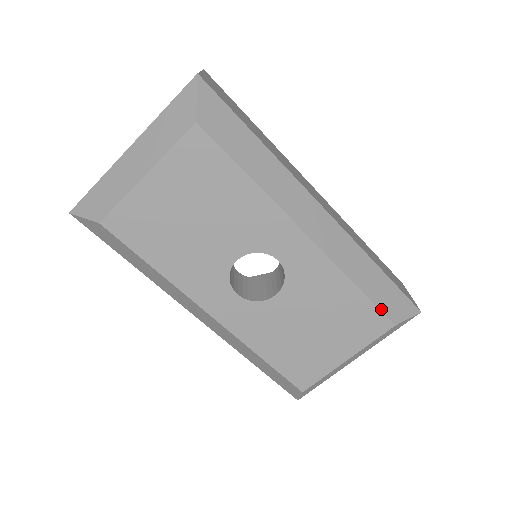
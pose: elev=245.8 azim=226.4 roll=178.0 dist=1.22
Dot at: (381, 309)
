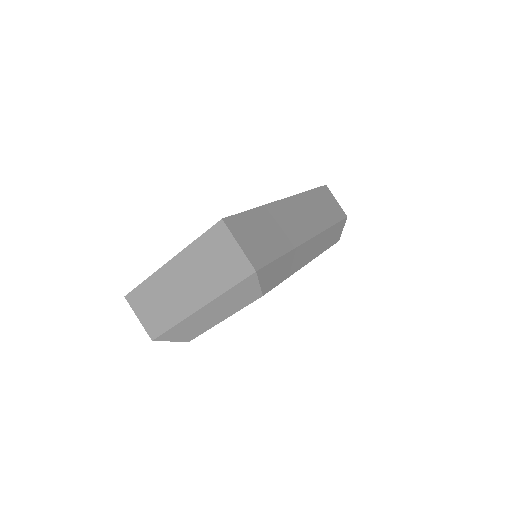
Dot at: occluded
